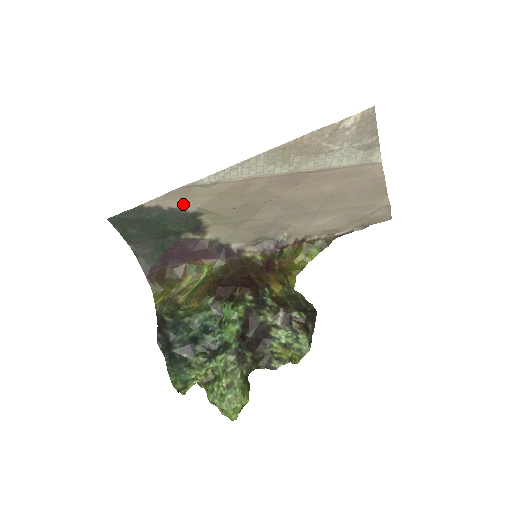
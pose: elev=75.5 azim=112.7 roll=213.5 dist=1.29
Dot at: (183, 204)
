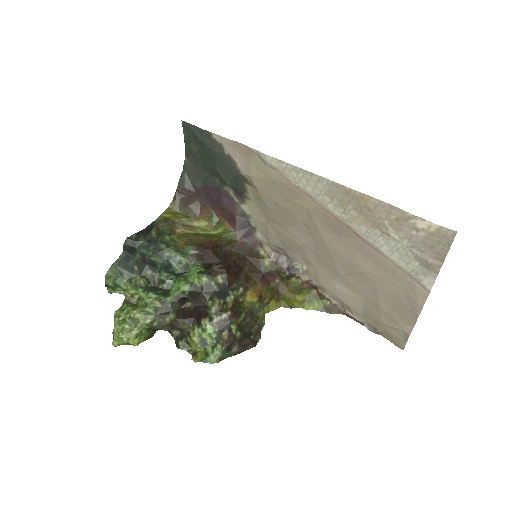
Dot at: (241, 162)
